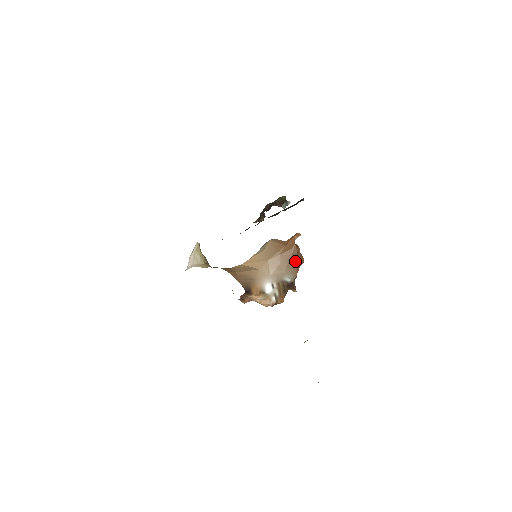
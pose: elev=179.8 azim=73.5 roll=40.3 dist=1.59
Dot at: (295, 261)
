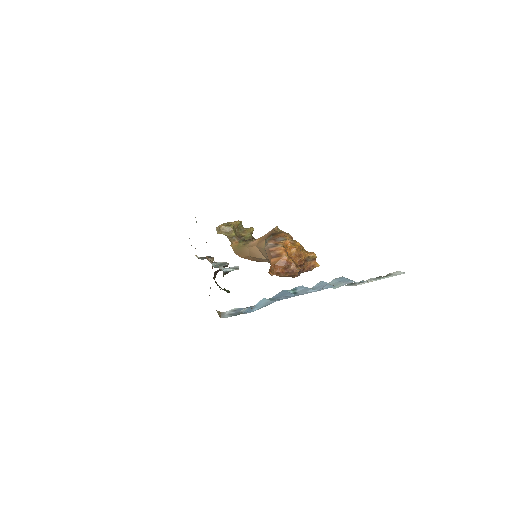
Dot at: (285, 276)
